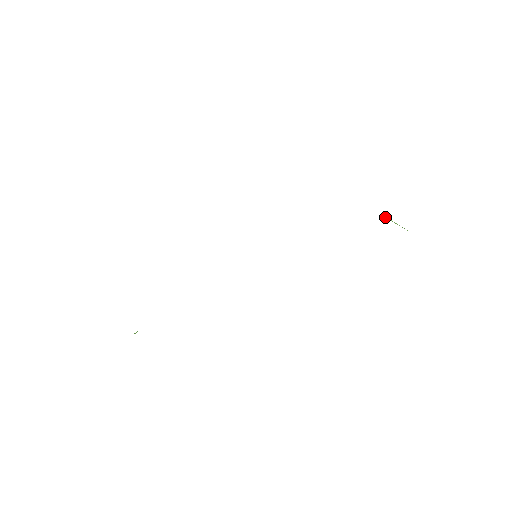
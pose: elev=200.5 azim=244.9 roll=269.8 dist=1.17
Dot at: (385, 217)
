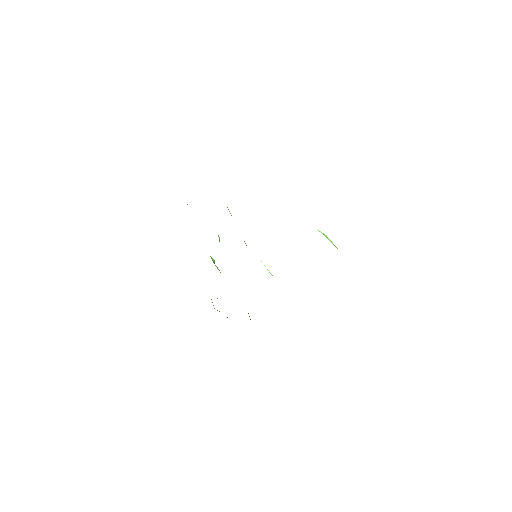
Dot at: (322, 233)
